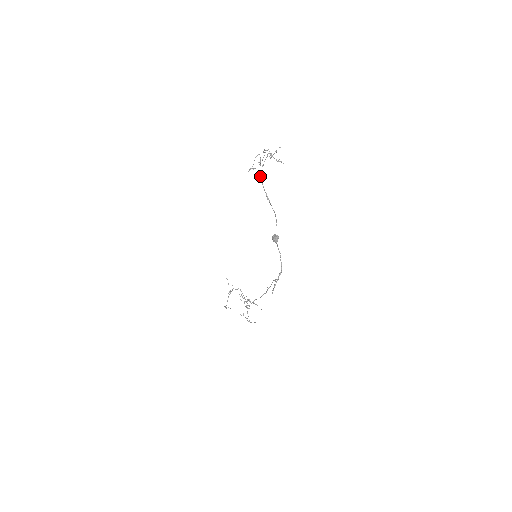
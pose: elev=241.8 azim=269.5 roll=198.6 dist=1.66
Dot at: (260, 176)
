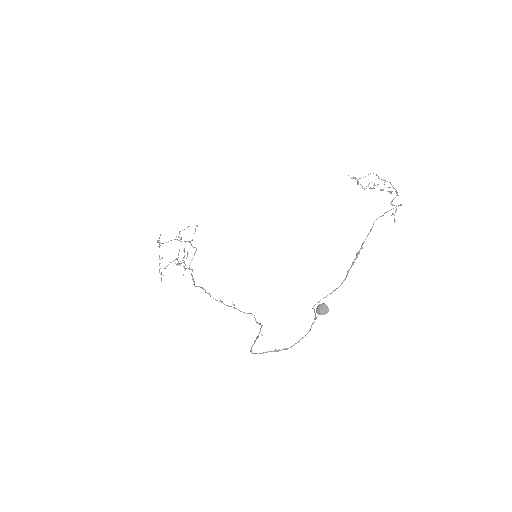
Dot at: occluded
